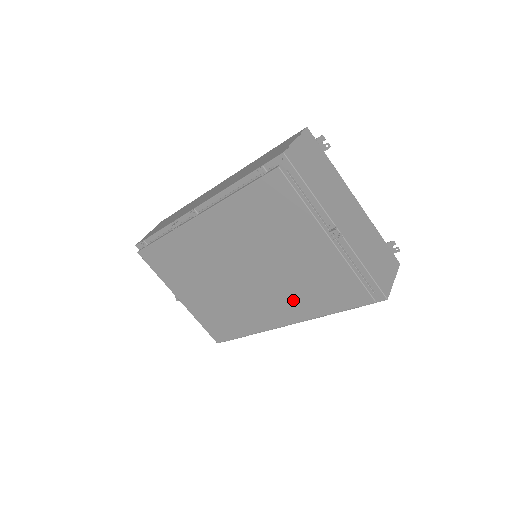
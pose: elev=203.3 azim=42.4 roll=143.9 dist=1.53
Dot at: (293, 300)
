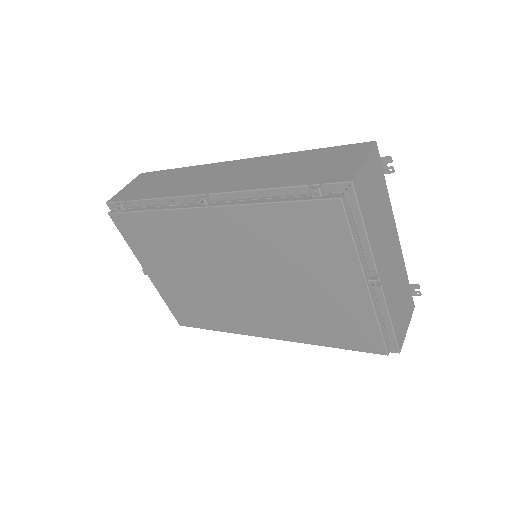
Dot at: (291, 322)
